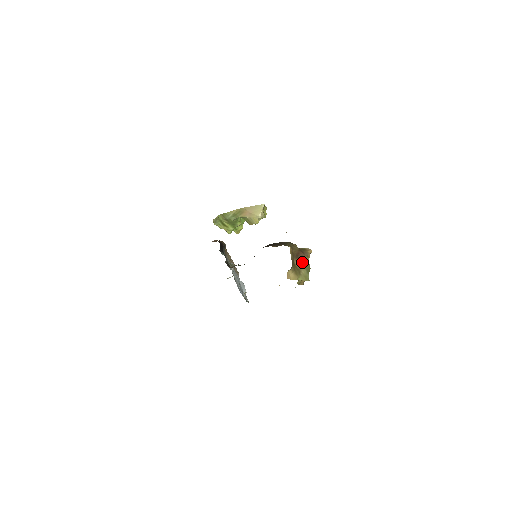
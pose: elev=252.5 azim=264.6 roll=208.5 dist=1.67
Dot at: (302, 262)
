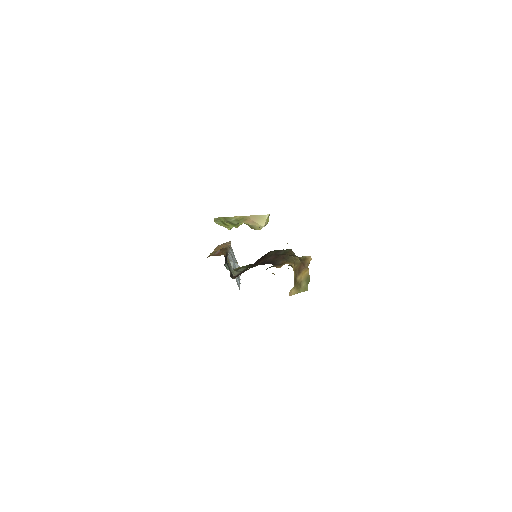
Dot at: (303, 275)
